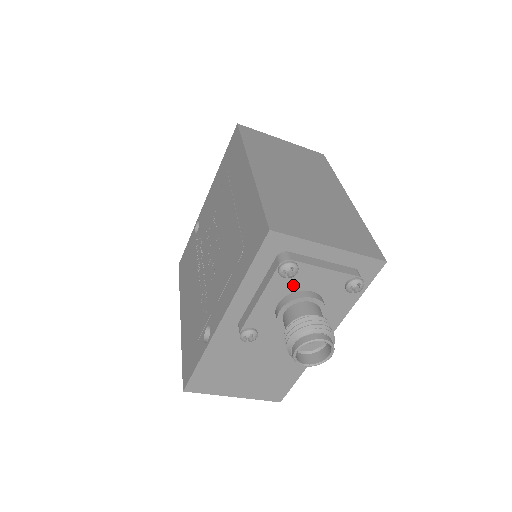
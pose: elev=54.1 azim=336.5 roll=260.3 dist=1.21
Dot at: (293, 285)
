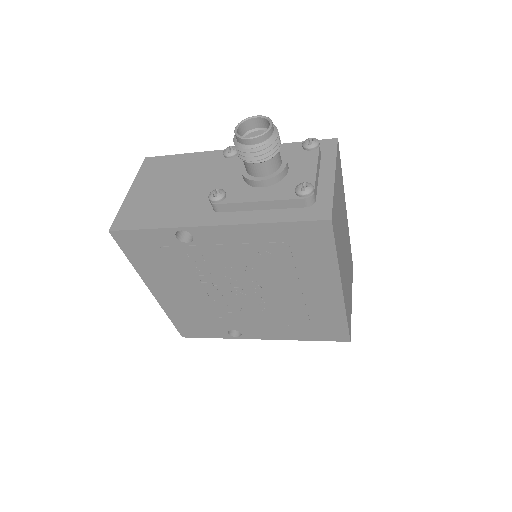
Dot at: occluded
